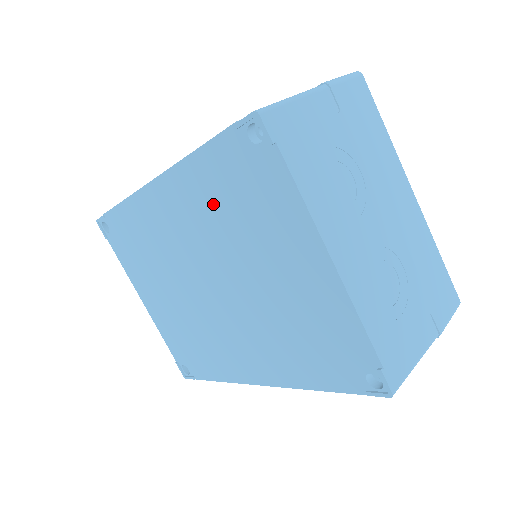
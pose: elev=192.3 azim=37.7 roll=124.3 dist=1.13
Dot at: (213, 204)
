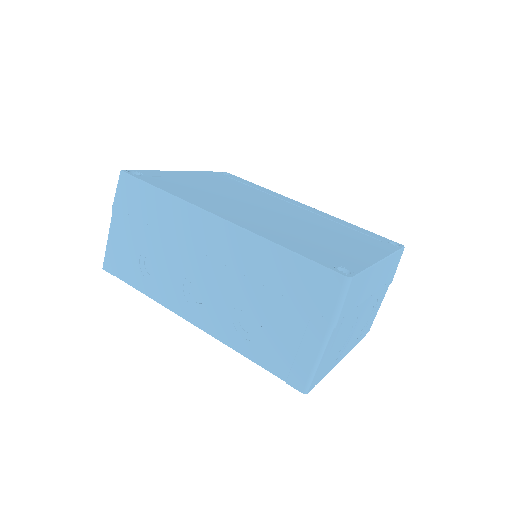
Dot at: occluded
